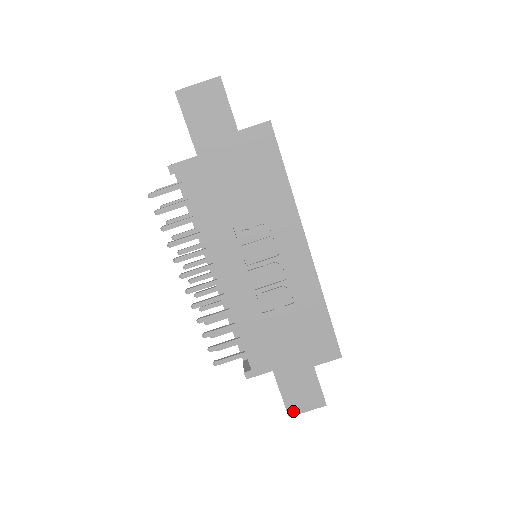
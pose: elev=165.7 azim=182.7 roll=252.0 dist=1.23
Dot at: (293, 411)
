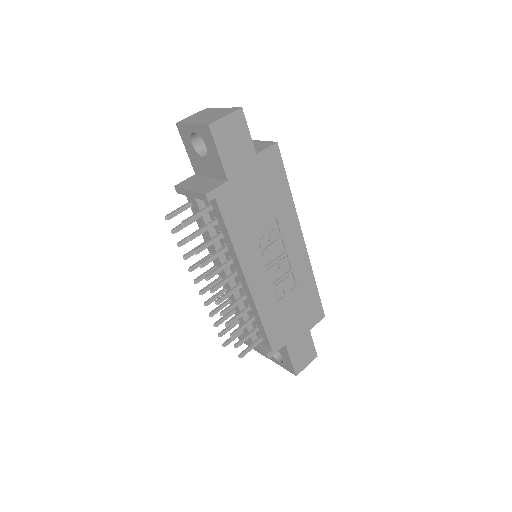
Dot at: (299, 370)
